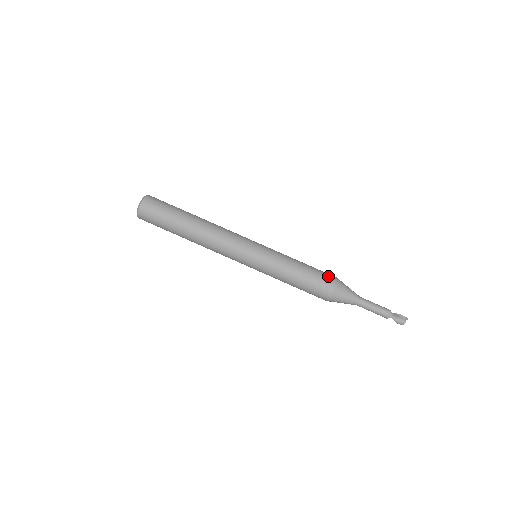
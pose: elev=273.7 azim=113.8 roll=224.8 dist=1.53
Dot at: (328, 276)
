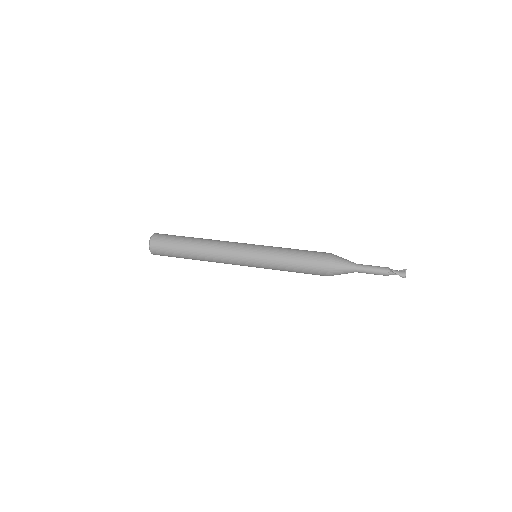
Dot at: occluded
